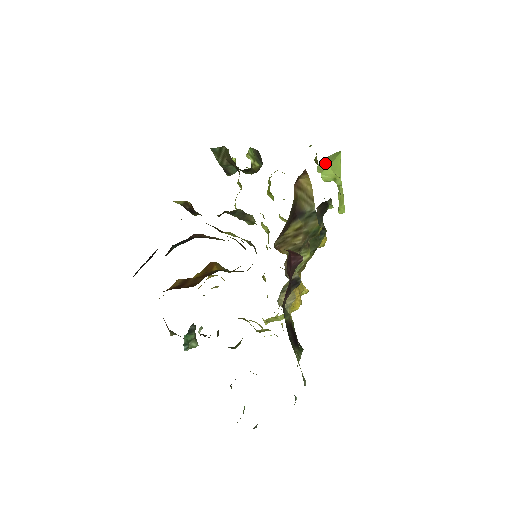
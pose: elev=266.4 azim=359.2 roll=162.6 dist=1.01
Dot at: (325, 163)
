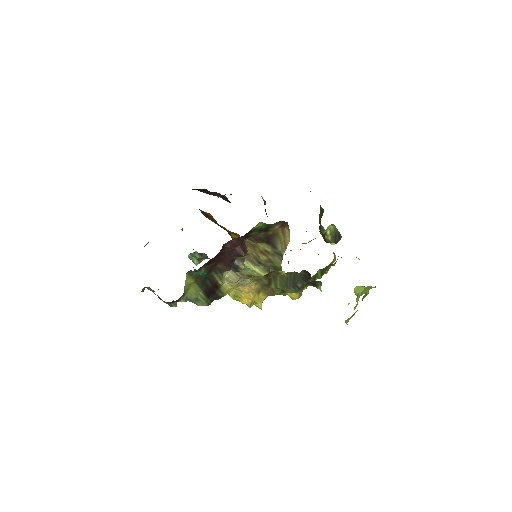
Dot at: occluded
